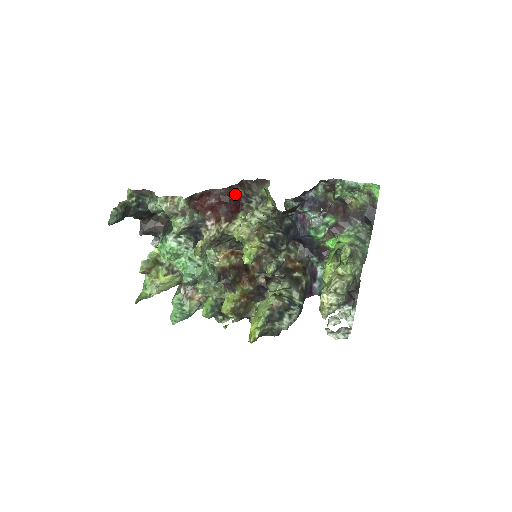
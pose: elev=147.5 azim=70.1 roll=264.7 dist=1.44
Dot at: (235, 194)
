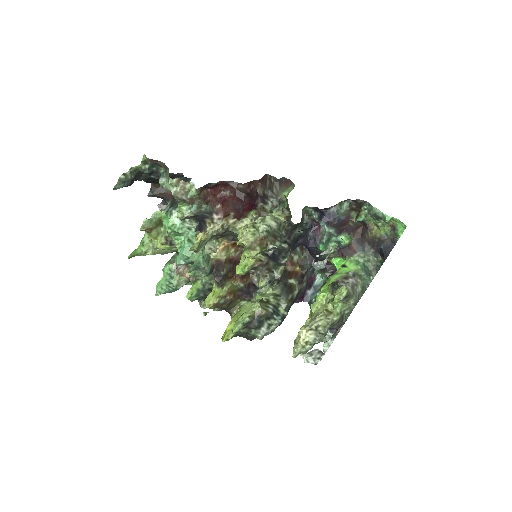
Dot at: (253, 190)
